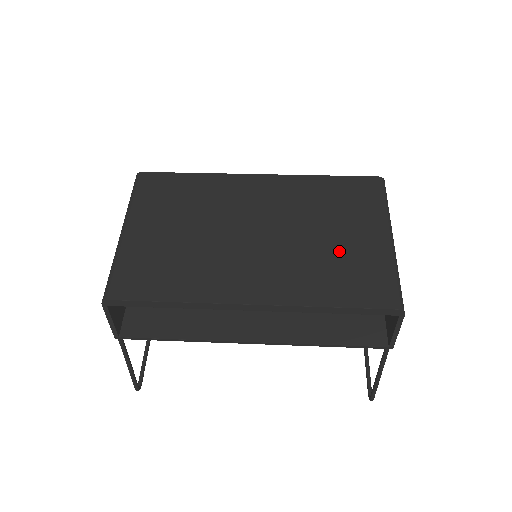
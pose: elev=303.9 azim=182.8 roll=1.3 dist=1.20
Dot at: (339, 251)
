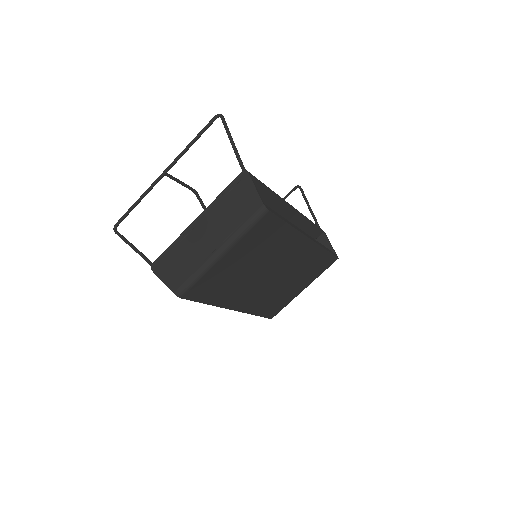
Dot at: (284, 293)
